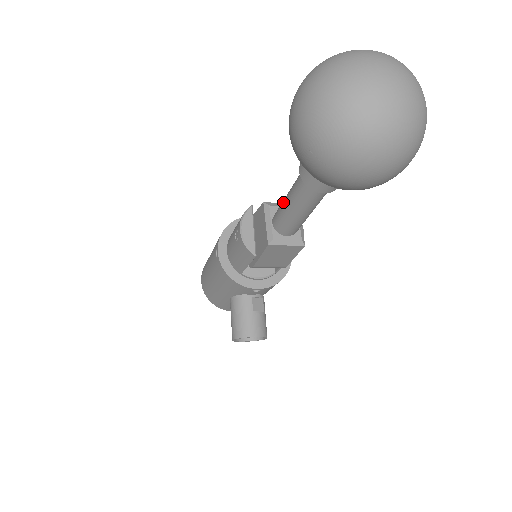
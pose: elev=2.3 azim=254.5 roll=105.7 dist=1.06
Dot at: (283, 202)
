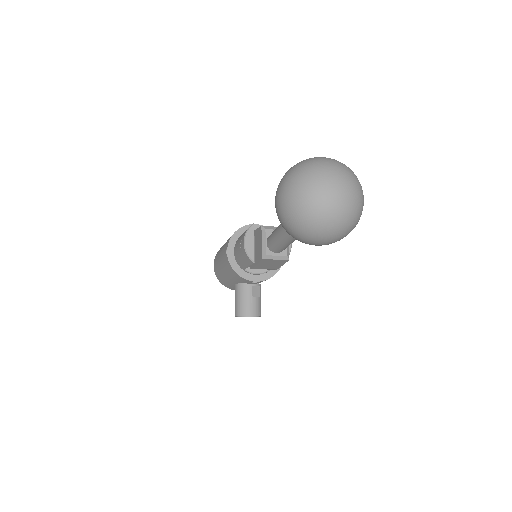
Dot at: (274, 232)
